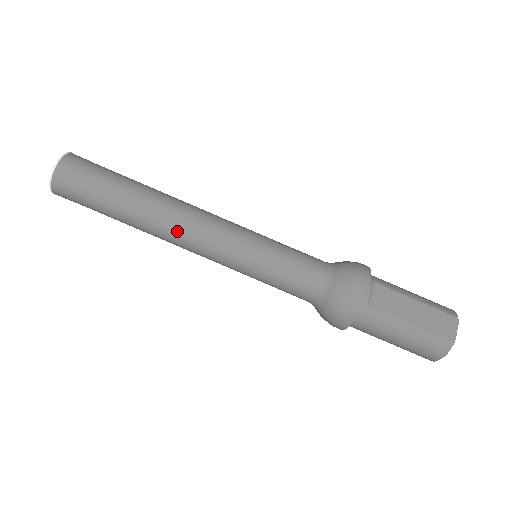
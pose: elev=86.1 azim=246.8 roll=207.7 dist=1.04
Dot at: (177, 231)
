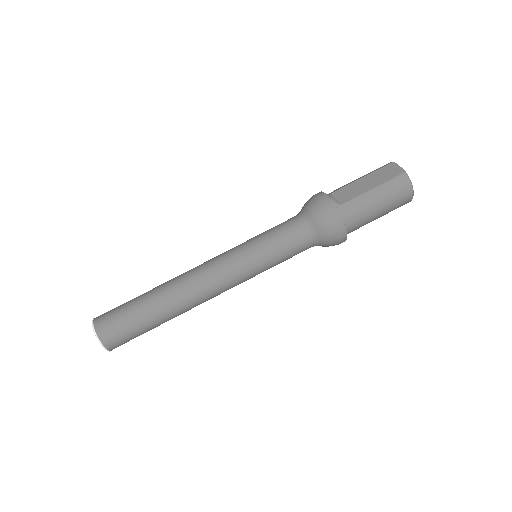
Dot at: (197, 287)
